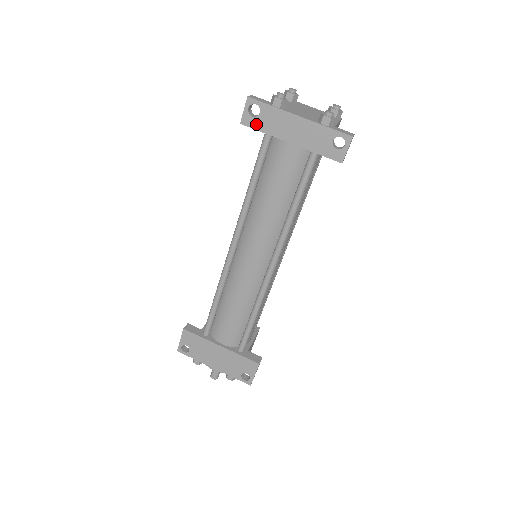
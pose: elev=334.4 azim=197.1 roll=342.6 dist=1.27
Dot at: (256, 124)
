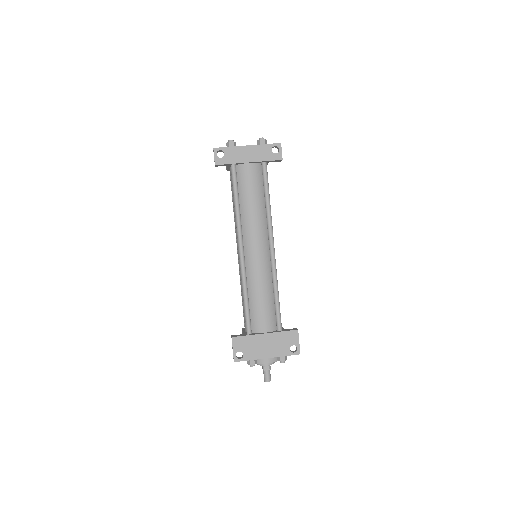
Dot at: (225, 161)
